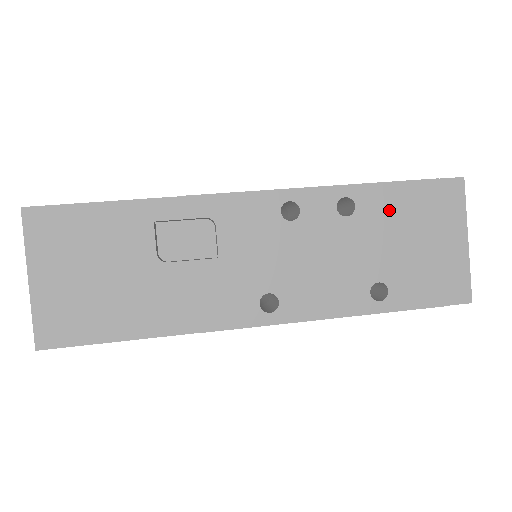
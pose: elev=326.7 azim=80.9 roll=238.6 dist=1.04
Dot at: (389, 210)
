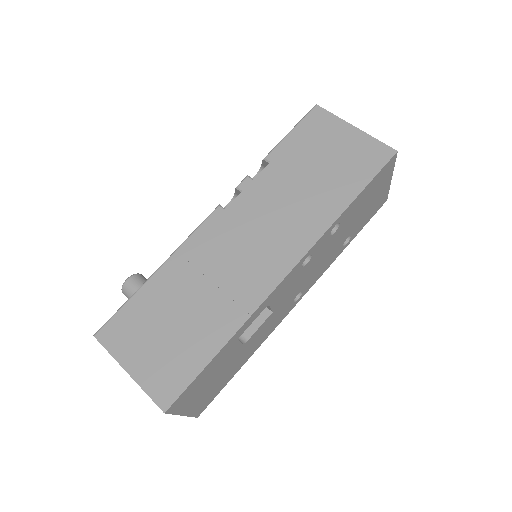
Dot at: (357, 207)
